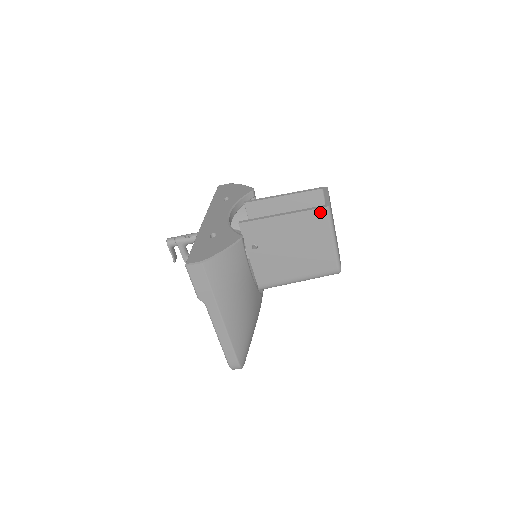
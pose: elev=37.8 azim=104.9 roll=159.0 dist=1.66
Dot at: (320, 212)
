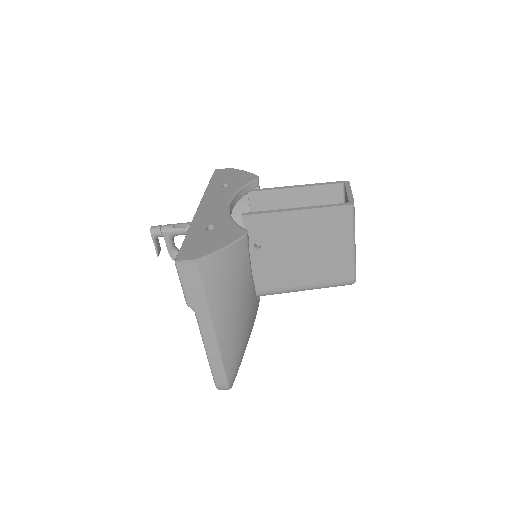
Dot at: (342, 210)
